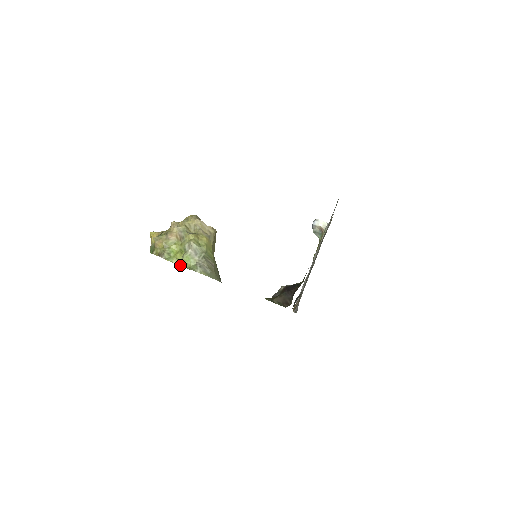
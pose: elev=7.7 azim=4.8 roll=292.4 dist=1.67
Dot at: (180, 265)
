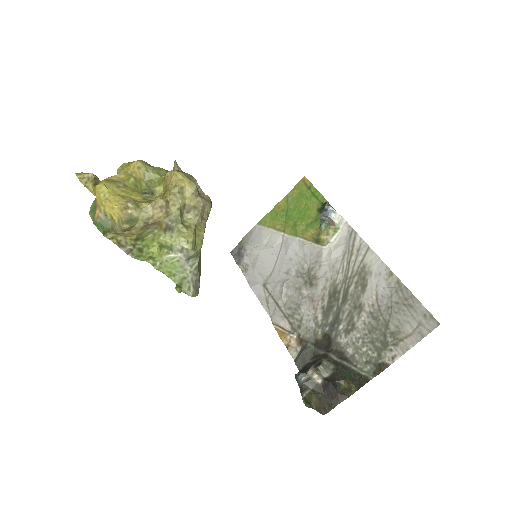
Dot at: occluded
